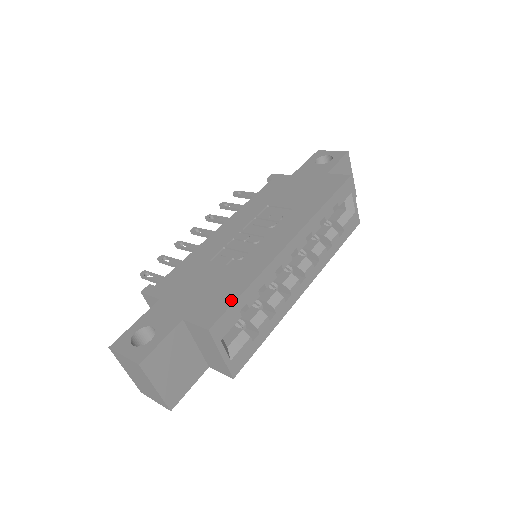
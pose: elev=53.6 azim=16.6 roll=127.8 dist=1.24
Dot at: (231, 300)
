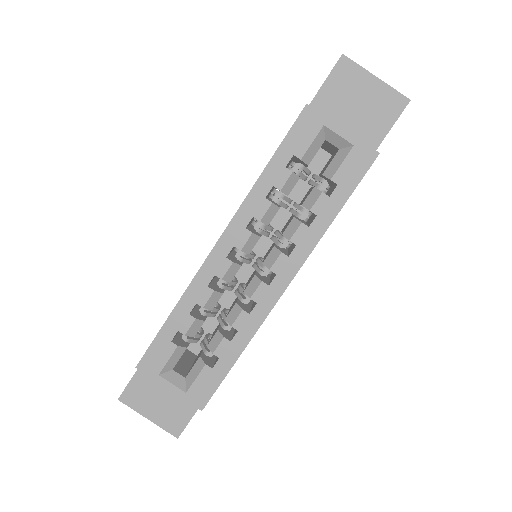
Dot at: (158, 332)
